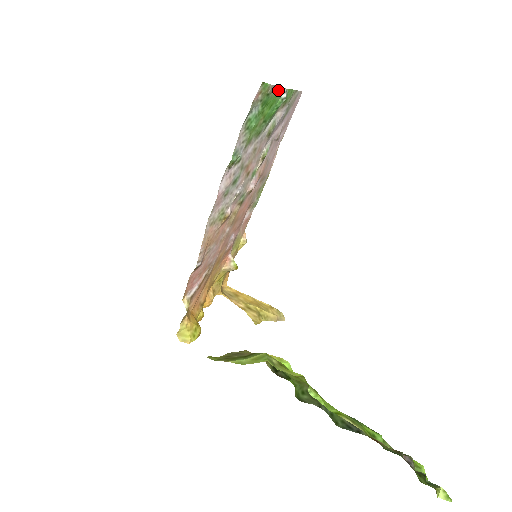
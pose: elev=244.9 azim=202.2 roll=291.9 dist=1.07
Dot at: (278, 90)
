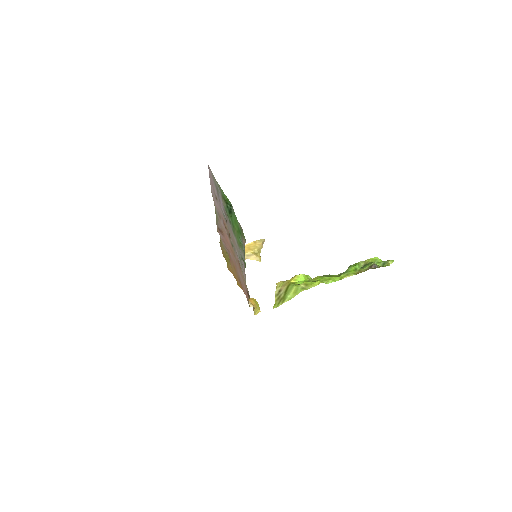
Dot at: (235, 216)
